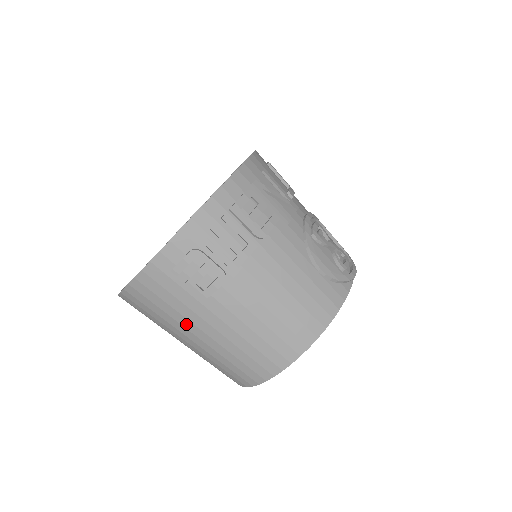
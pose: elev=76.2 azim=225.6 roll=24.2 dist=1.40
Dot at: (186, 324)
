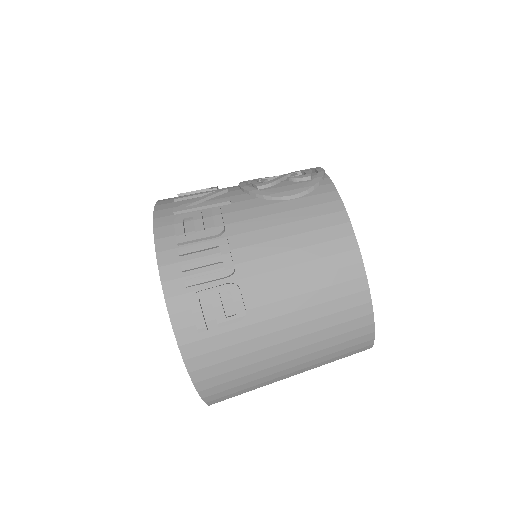
Dot at: (265, 355)
